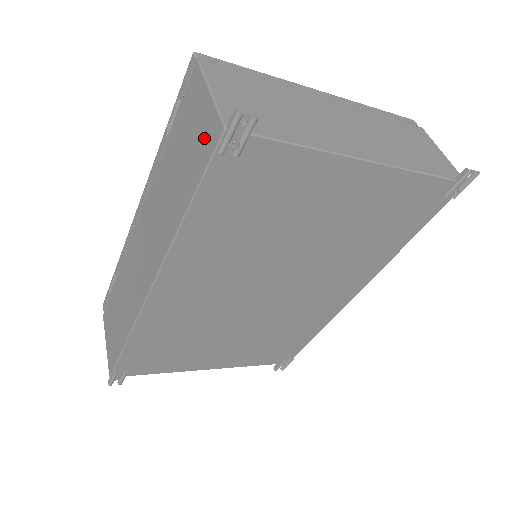
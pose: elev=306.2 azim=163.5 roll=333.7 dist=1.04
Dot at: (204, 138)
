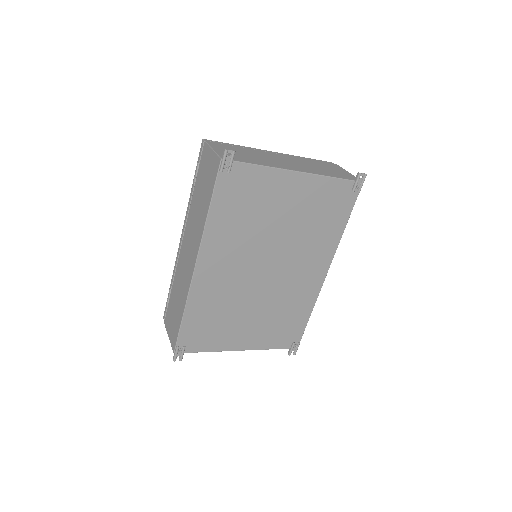
Dot at: (213, 170)
